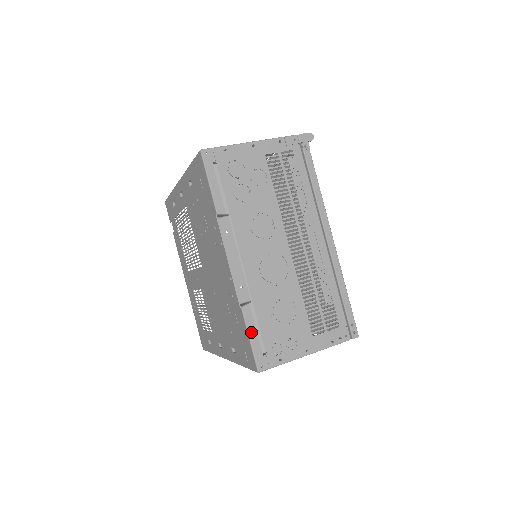
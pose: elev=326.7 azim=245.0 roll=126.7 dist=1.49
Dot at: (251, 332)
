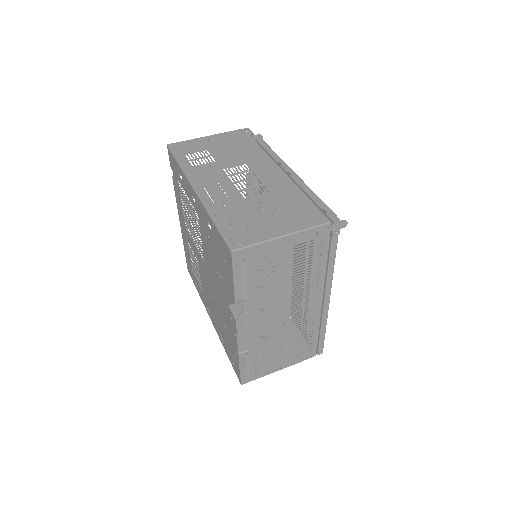
Dot at: (243, 366)
